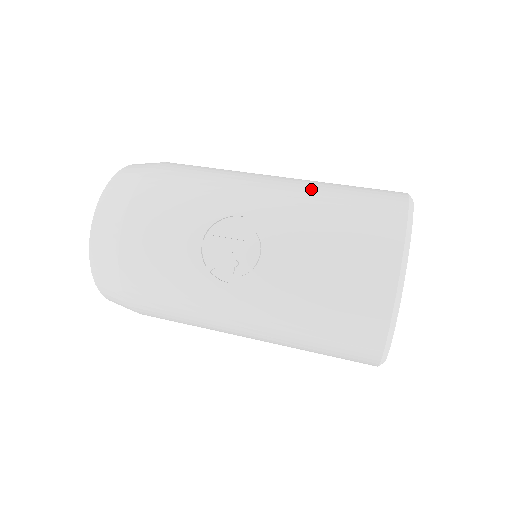
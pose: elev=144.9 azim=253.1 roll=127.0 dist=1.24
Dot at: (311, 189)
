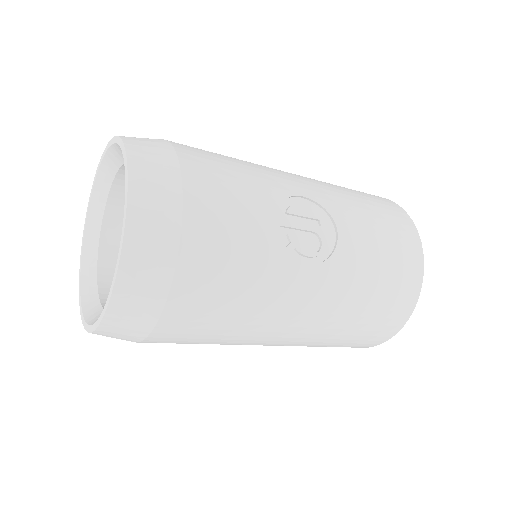
Dot at: occluded
